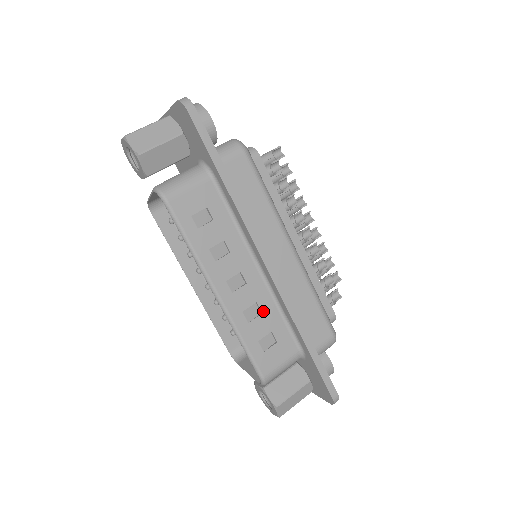
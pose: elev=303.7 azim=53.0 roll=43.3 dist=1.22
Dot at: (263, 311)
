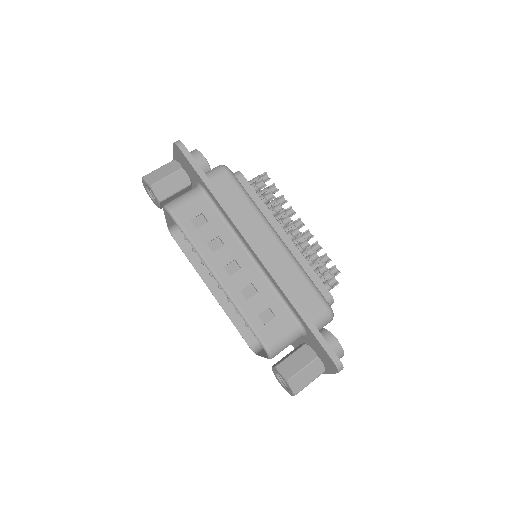
Dot at: (259, 290)
